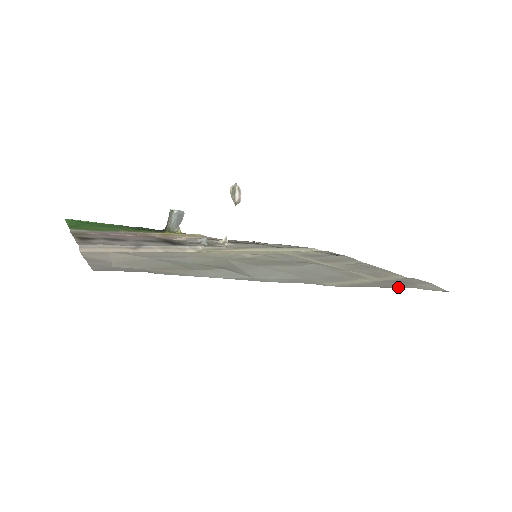
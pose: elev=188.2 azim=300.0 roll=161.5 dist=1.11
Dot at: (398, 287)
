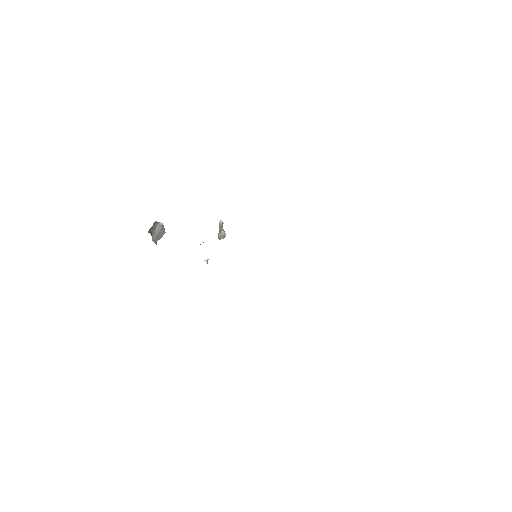
Dot at: occluded
